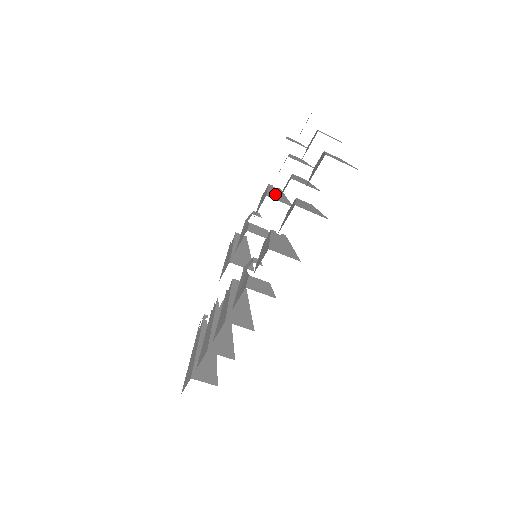
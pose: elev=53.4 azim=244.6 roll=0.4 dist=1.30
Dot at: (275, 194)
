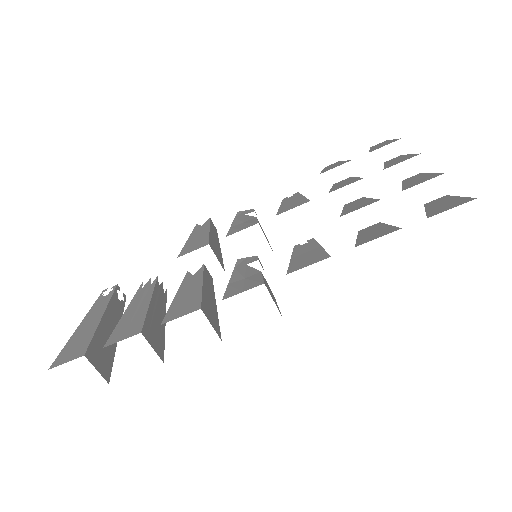
Dot at: occluded
